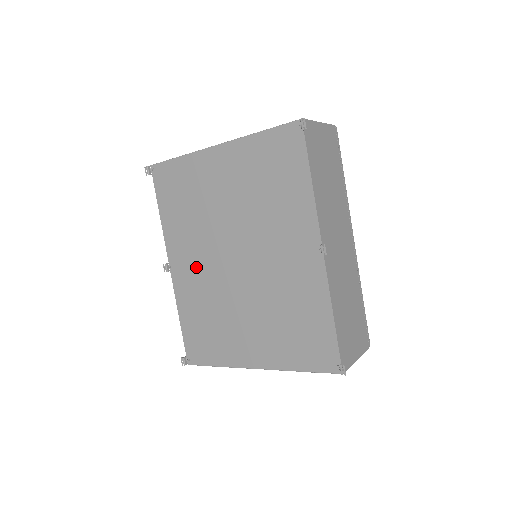
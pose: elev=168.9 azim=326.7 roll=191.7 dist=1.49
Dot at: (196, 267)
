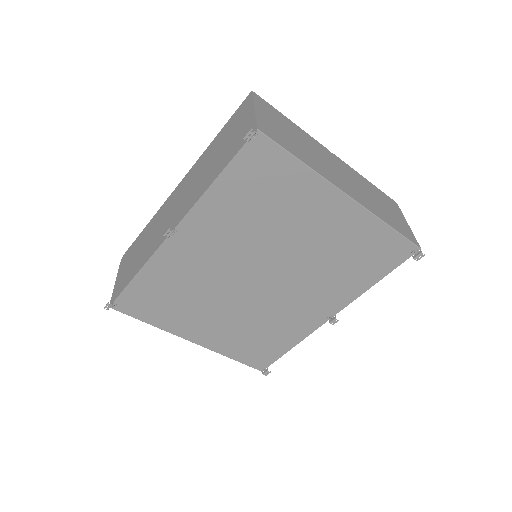
Dot at: (209, 255)
